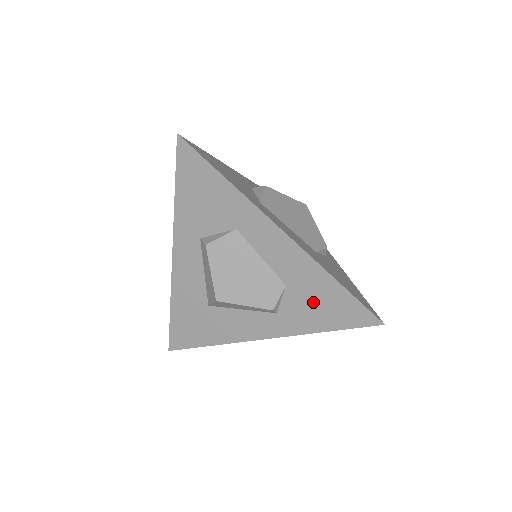
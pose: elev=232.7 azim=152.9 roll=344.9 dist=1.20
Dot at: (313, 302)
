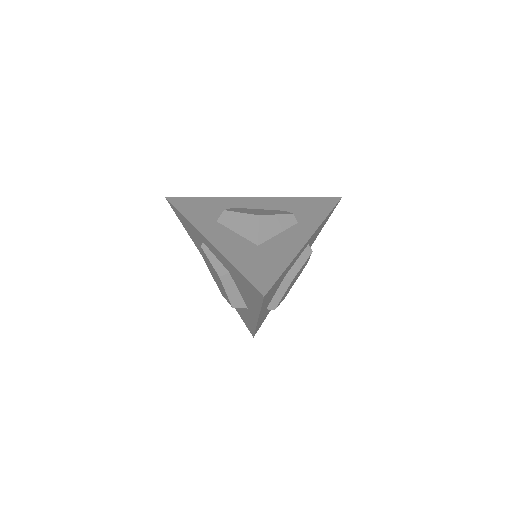
Dot at: (306, 208)
